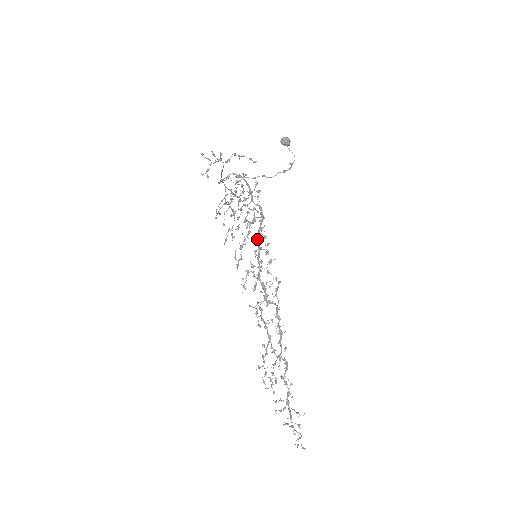
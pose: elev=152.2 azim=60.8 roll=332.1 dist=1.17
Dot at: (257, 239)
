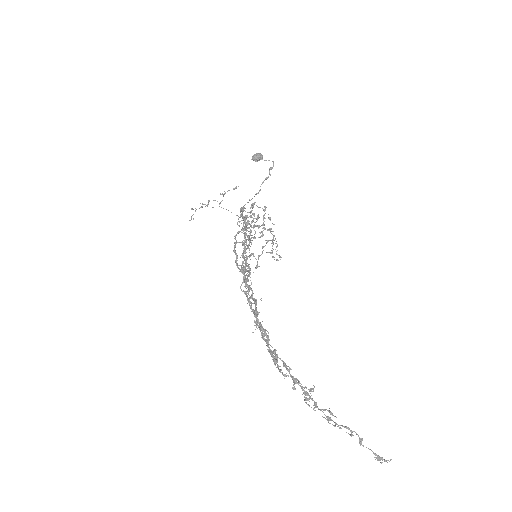
Dot at: (235, 238)
